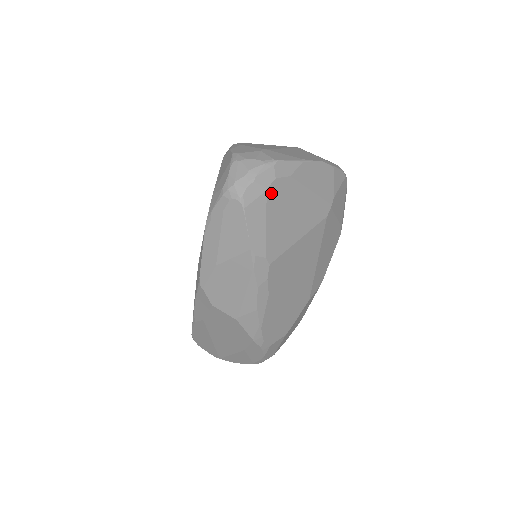
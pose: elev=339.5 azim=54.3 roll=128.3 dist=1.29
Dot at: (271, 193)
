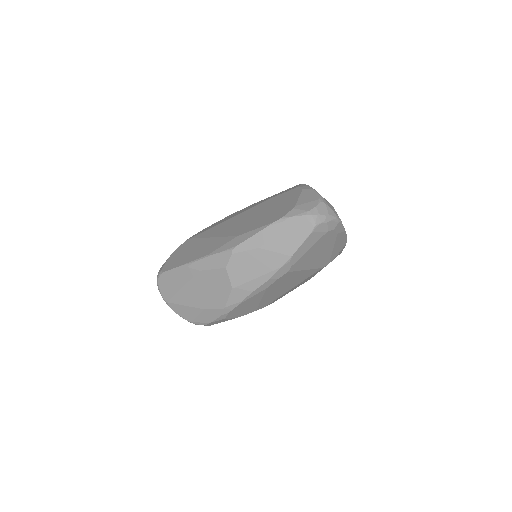
Dot at: (326, 235)
